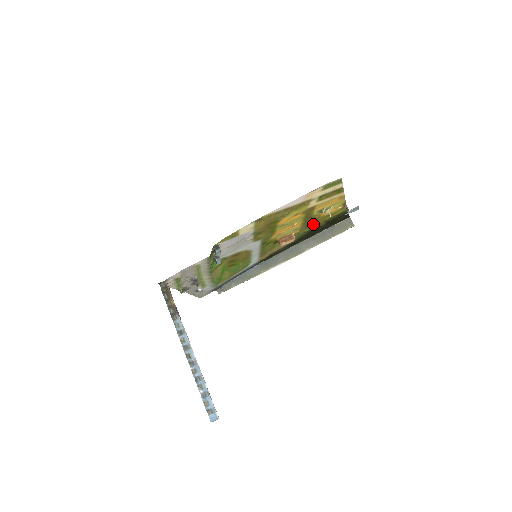
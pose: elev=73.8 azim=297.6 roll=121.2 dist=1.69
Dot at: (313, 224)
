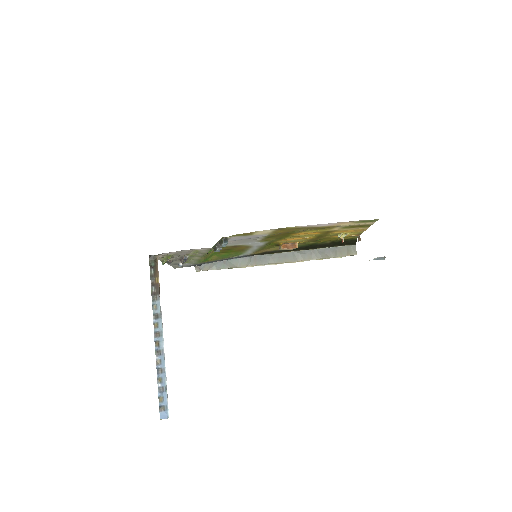
Dot at: (320, 240)
